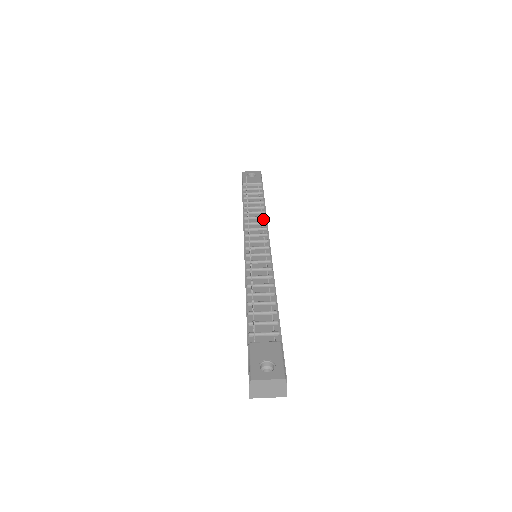
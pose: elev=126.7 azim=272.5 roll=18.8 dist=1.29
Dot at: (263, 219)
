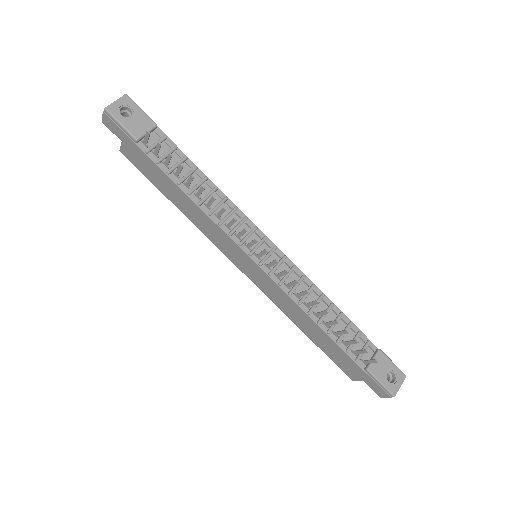
Dot at: (226, 202)
